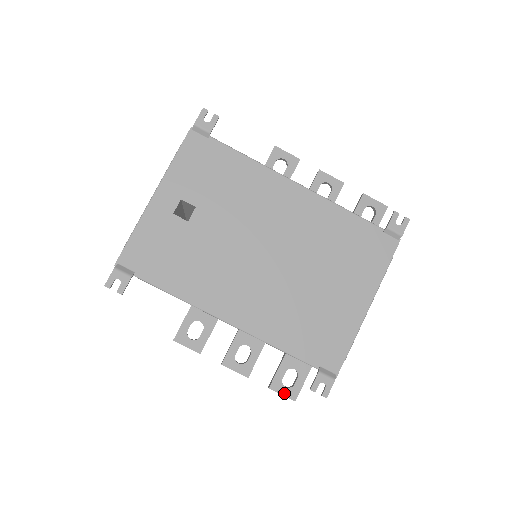
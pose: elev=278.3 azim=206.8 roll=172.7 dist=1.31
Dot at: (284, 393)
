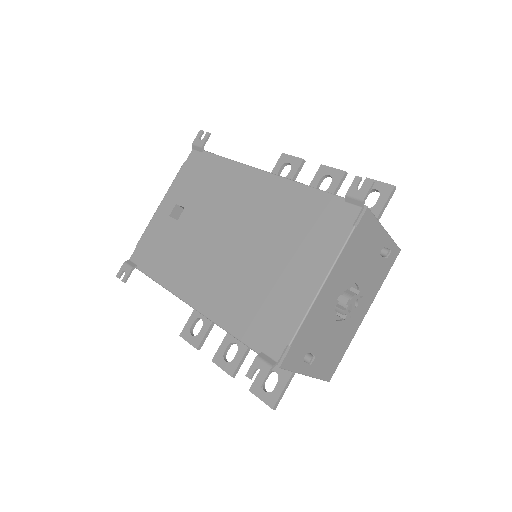
Dot at: (262, 398)
